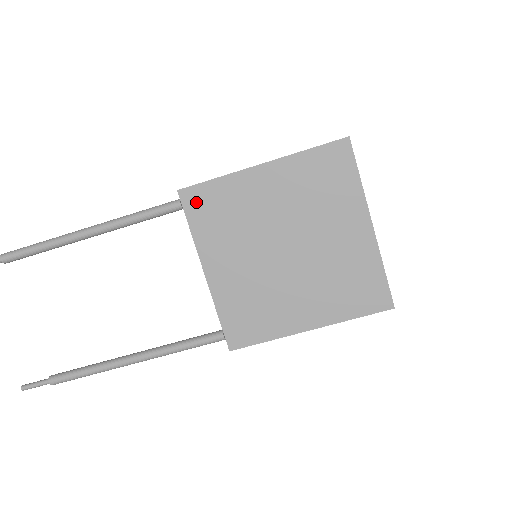
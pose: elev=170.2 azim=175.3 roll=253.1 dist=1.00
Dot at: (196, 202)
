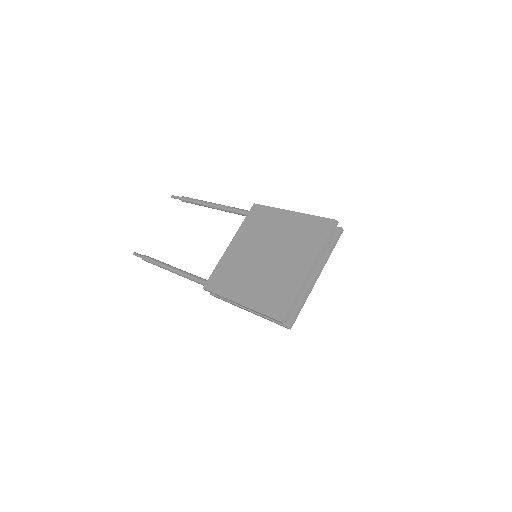
Dot at: (255, 212)
